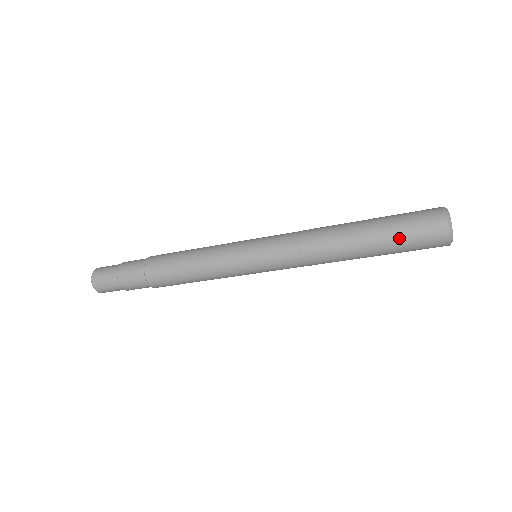
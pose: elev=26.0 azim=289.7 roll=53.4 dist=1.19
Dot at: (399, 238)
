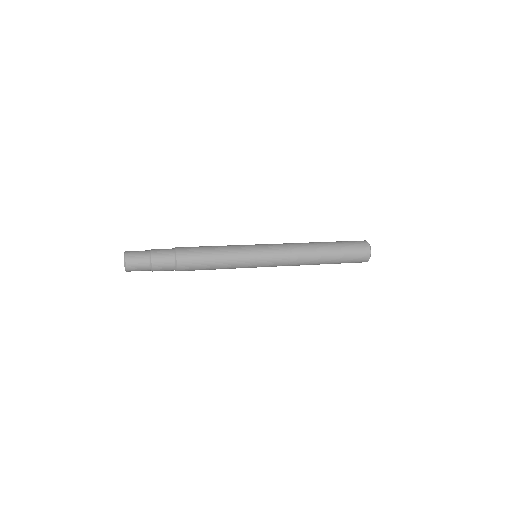
Dot at: (345, 259)
